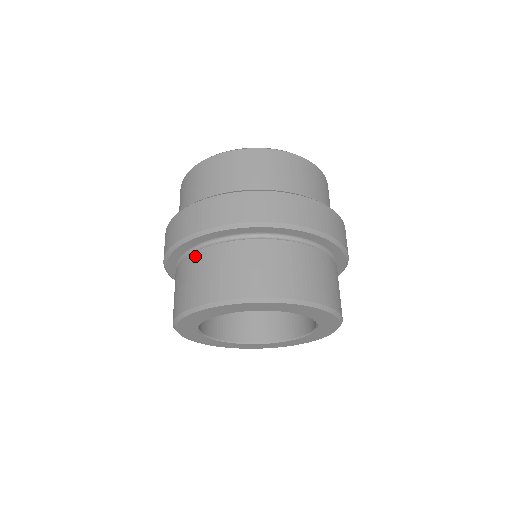
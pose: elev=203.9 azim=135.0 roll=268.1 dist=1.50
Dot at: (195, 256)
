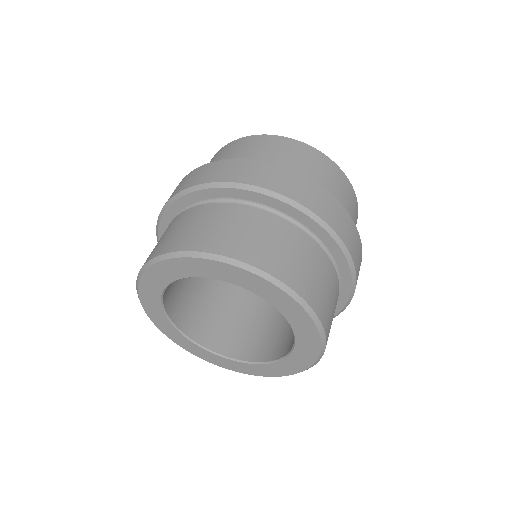
Dot at: (170, 224)
